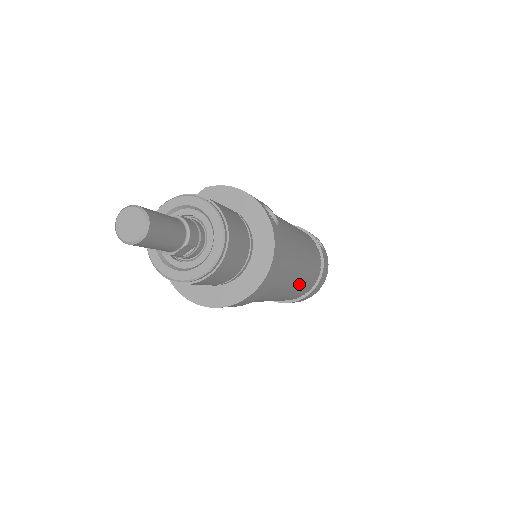
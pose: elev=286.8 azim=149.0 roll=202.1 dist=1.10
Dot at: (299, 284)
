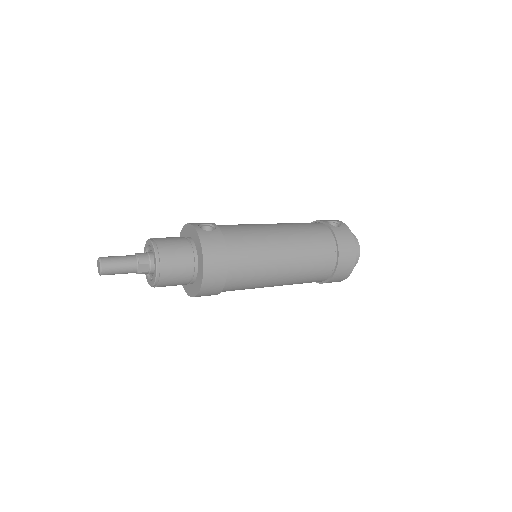
Dot at: (294, 260)
